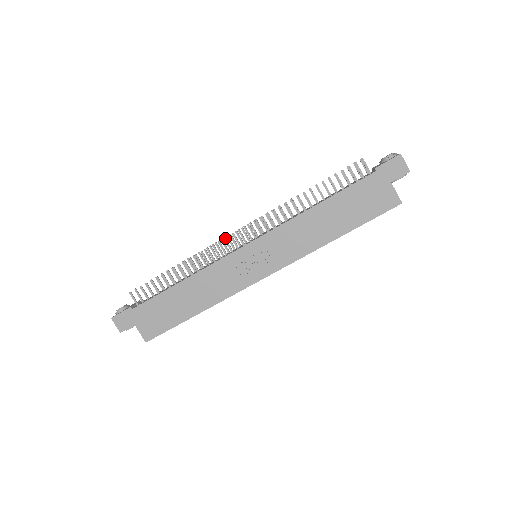
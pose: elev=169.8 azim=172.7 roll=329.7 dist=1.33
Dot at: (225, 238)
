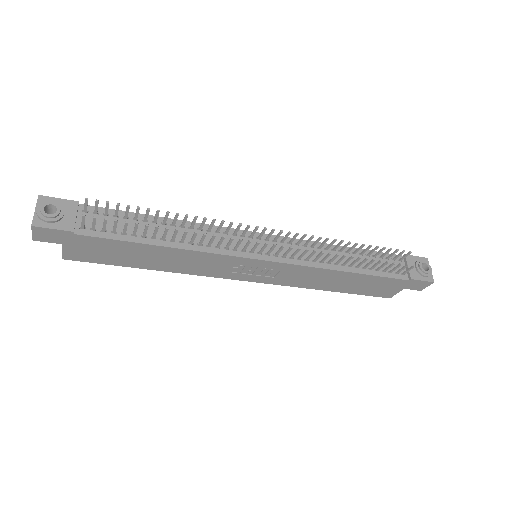
Dot at: occluded
